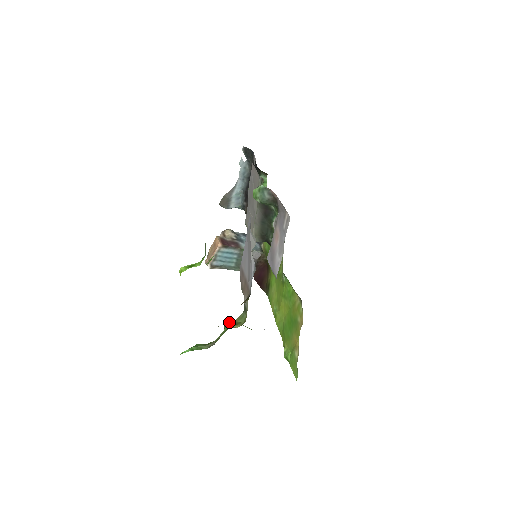
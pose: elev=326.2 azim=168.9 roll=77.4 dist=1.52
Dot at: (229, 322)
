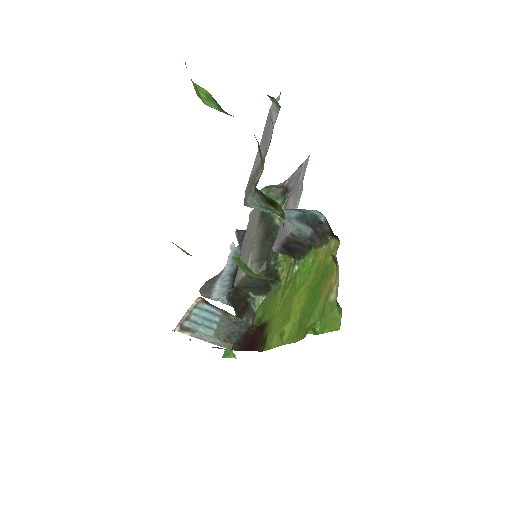
Dot at: occluded
